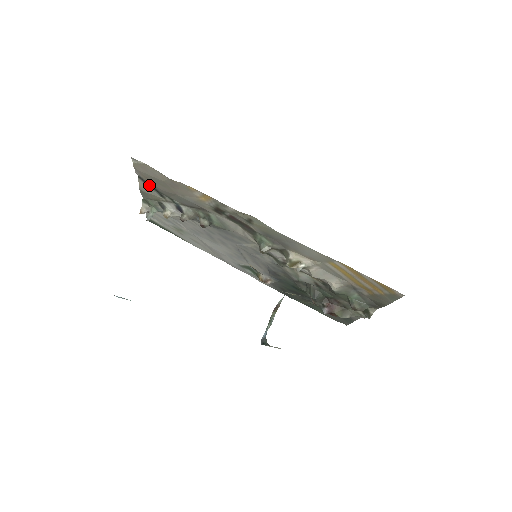
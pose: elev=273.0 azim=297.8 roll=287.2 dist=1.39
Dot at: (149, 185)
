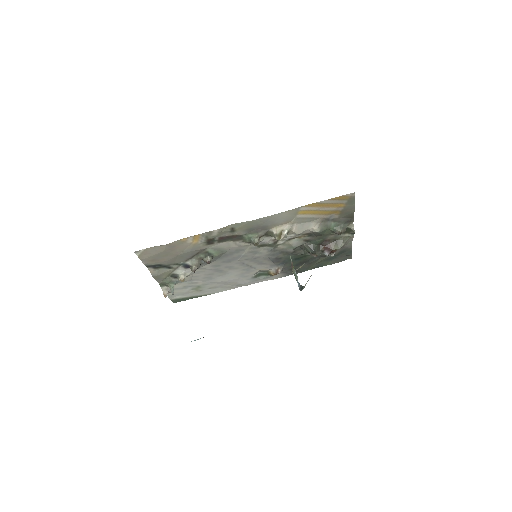
Dot at: (157, 267)
